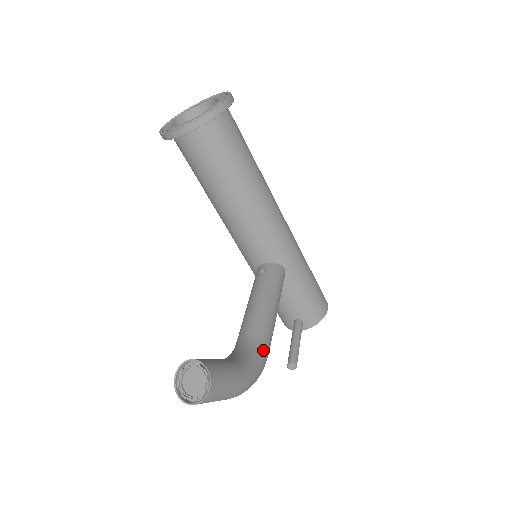
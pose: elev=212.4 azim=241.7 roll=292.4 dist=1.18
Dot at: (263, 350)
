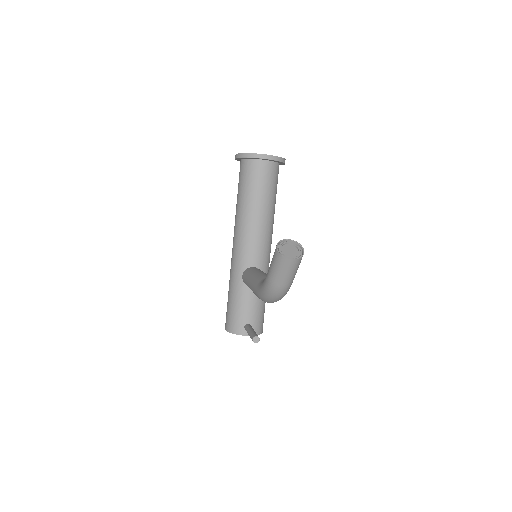
Dot at: occluded
